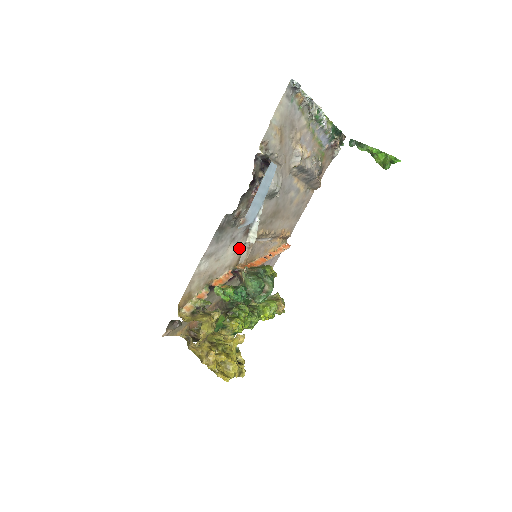
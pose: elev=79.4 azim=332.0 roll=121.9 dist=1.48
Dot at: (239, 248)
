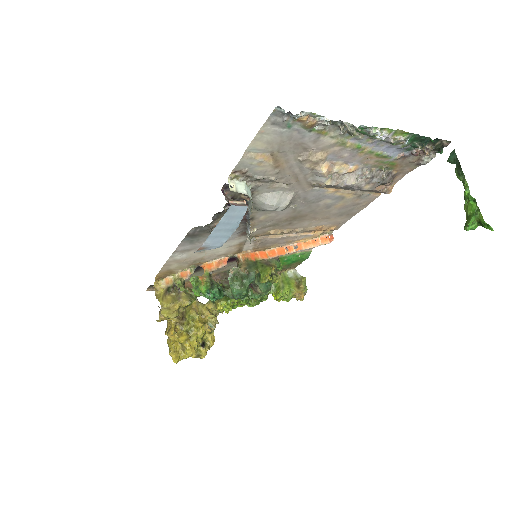
Dot at: (236, 243)
